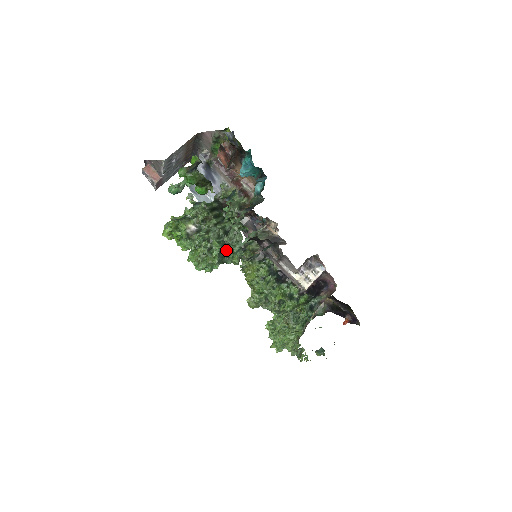
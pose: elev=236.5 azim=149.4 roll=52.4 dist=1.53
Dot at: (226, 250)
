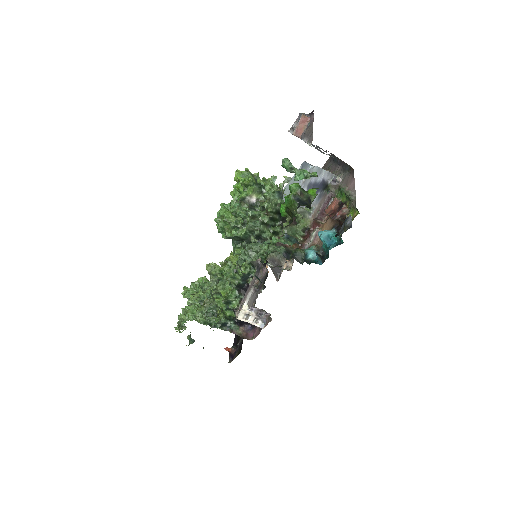
Dot at: (242, 241)
